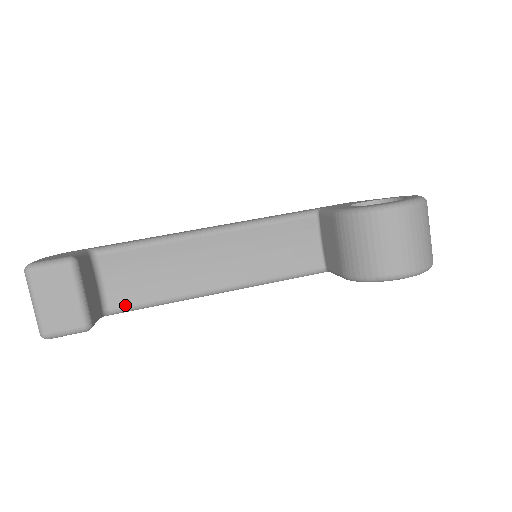
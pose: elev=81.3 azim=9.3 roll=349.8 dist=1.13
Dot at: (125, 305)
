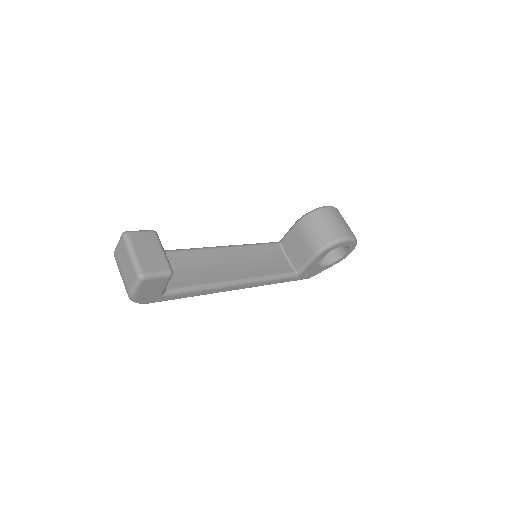
Dot at: (178, 287)
